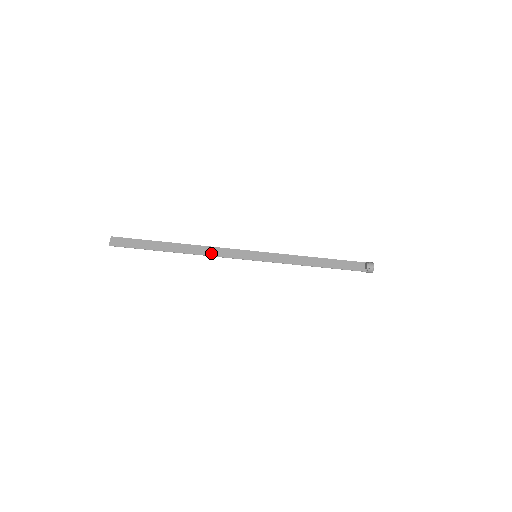
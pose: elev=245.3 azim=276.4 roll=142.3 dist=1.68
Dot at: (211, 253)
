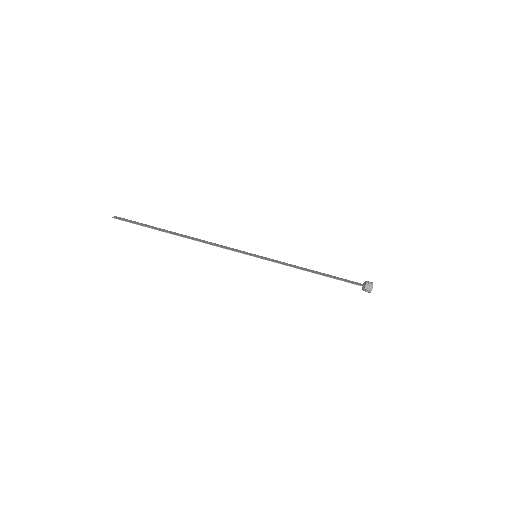
Dot at: (212, 244)
